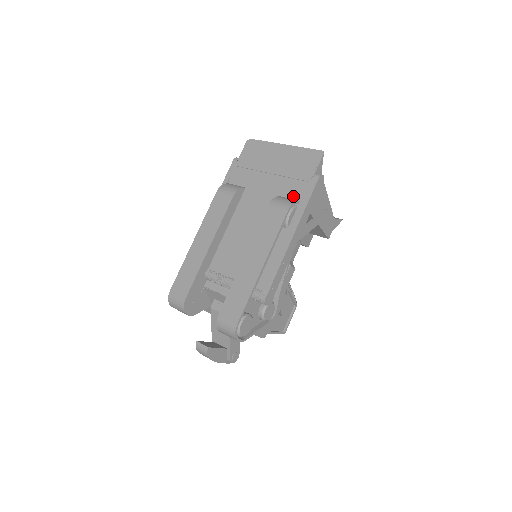
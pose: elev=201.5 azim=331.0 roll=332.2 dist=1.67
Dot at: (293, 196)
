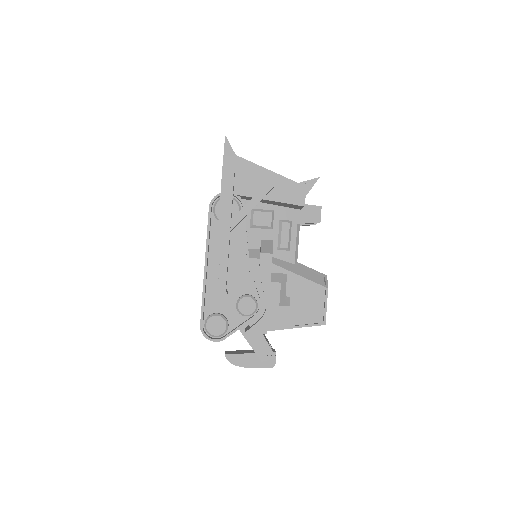
Dot at: occluded
